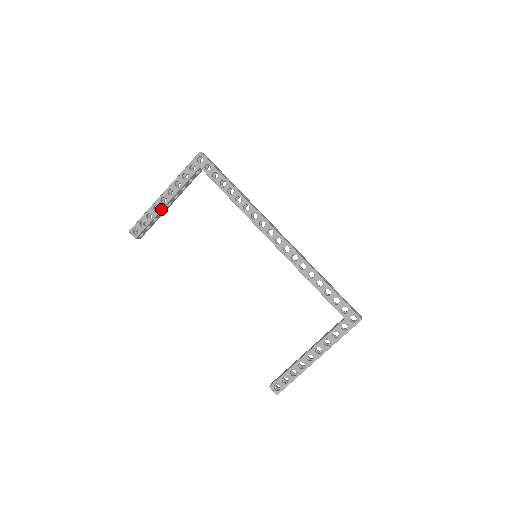
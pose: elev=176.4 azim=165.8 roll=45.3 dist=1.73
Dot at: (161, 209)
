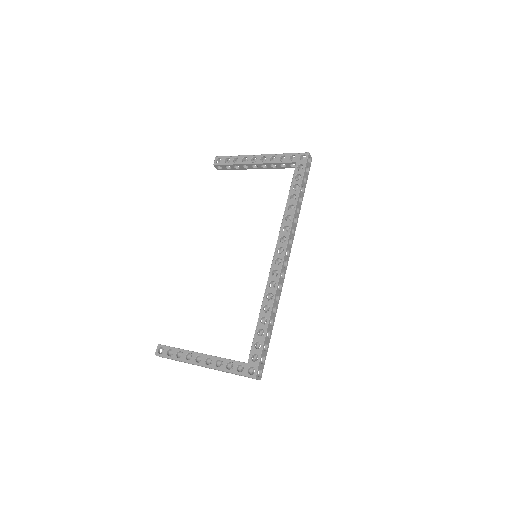
Dot at: (246, 163)
